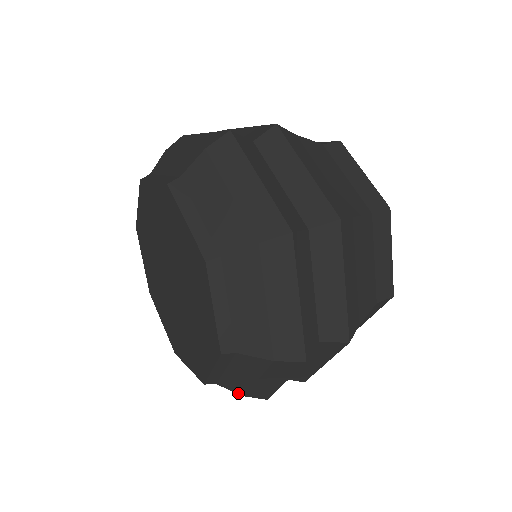
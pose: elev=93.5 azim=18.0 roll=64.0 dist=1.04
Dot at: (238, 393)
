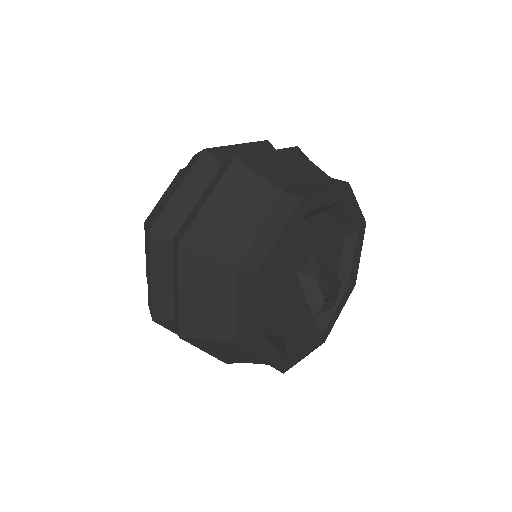
Dot at: occluded
